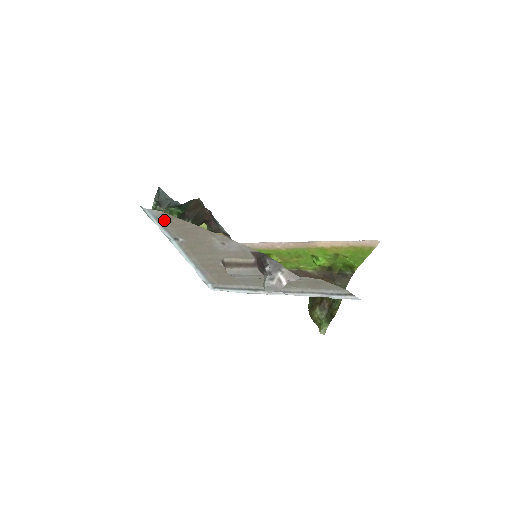
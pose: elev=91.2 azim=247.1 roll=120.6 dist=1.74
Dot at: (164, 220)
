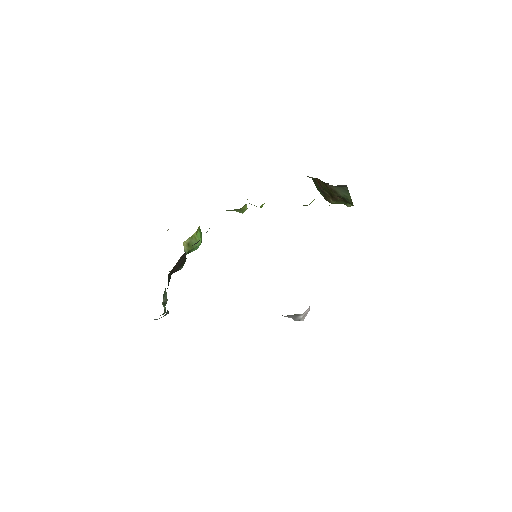
Dot at: occluded
